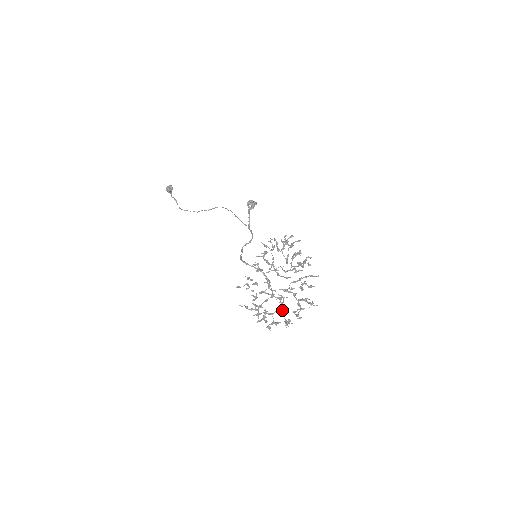
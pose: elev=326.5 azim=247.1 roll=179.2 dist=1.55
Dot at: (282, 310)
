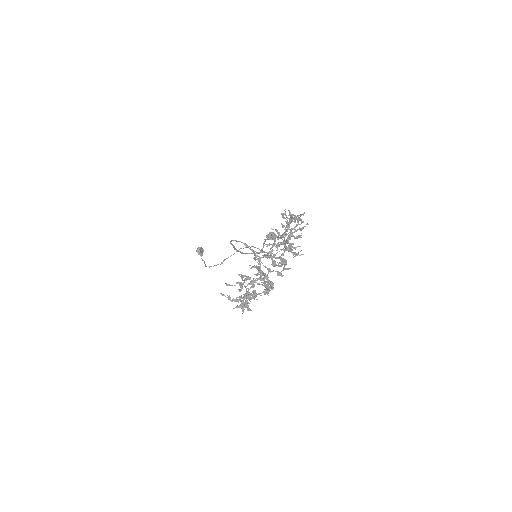
Dot at: occluded
